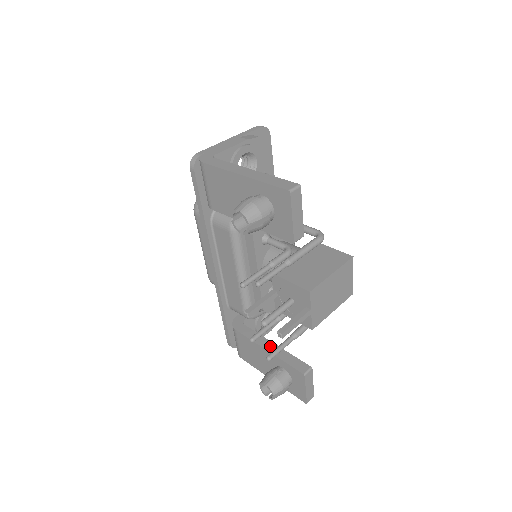
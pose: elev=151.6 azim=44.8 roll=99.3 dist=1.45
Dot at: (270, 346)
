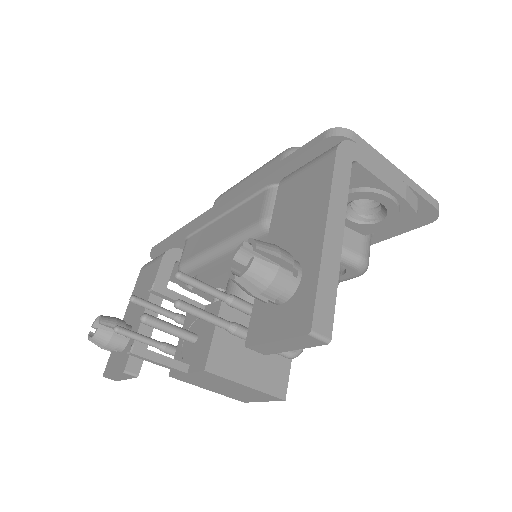
Dot at: (152, 311)
